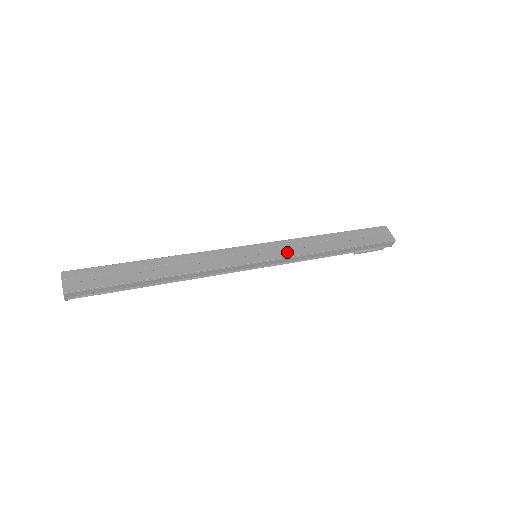
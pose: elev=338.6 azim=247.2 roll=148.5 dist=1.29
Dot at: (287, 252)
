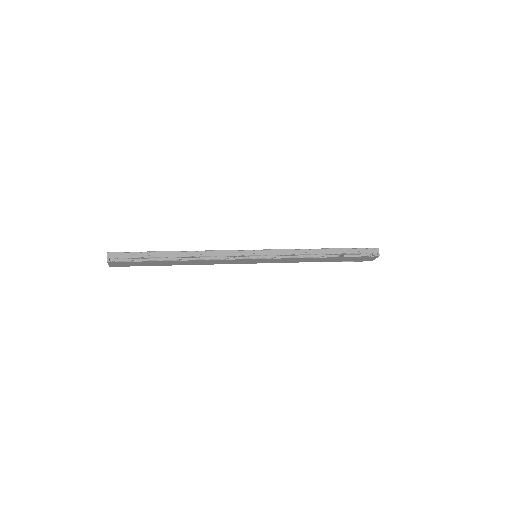
Dot at: occluded
